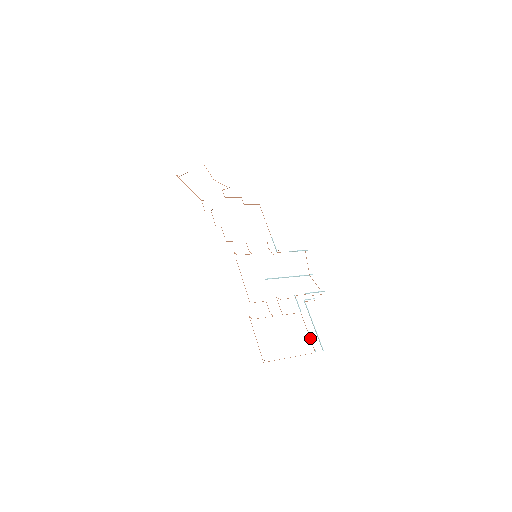
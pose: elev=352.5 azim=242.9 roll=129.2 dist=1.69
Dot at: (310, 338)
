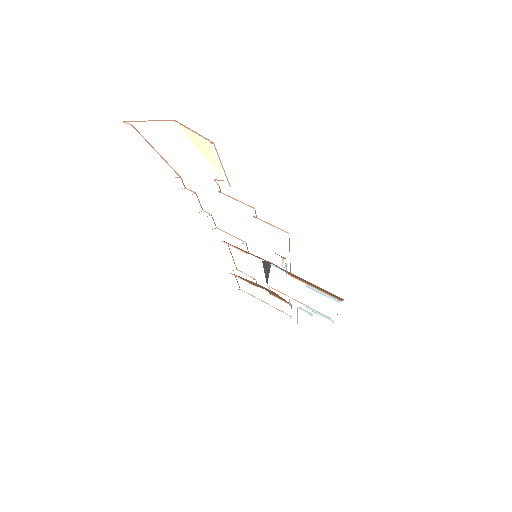
Dot at: occluded
